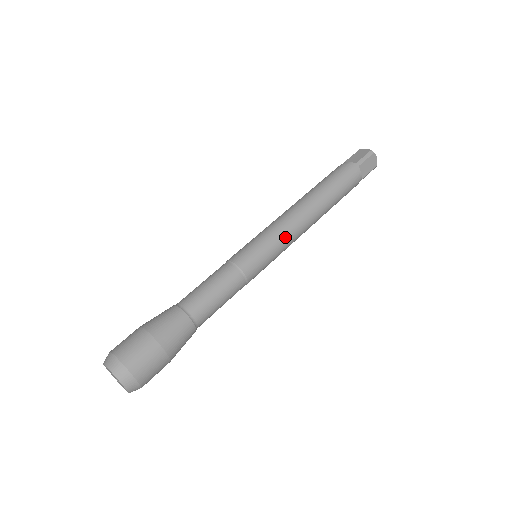
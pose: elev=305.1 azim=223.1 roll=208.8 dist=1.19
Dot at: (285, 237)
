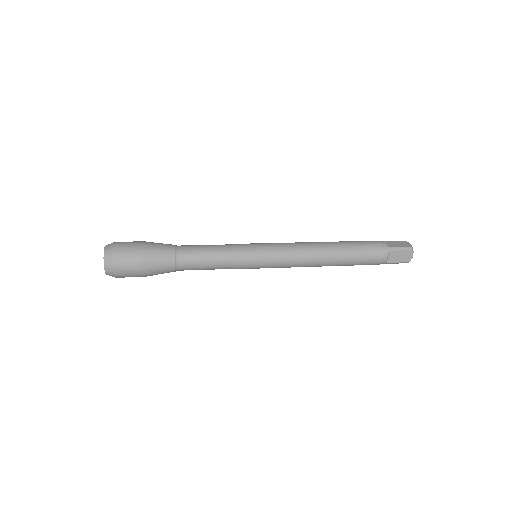
Dot at: (282, 243)
